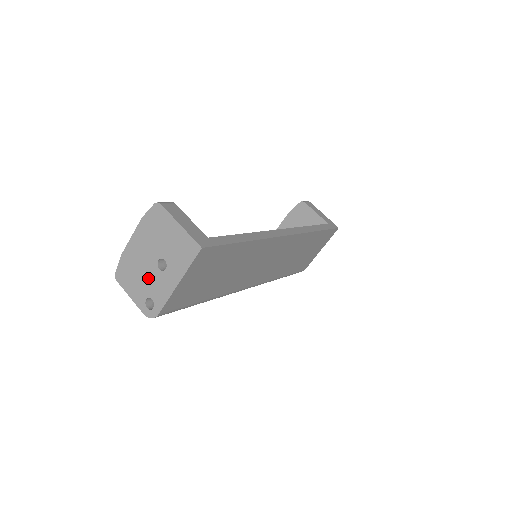
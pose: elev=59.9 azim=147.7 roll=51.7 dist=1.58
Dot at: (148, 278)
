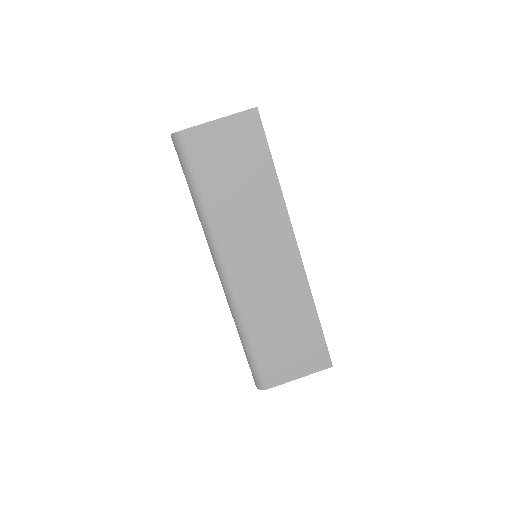
Dot at: occluded
